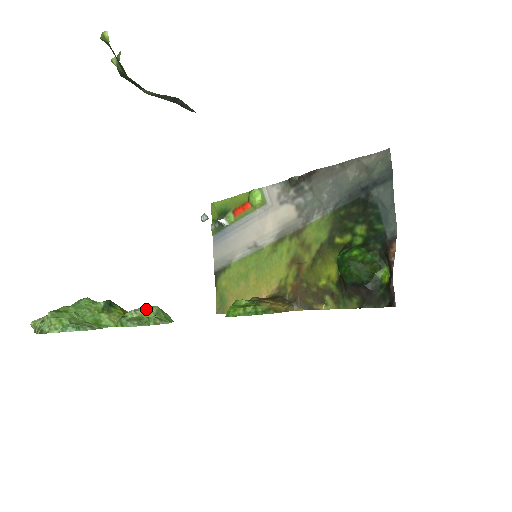
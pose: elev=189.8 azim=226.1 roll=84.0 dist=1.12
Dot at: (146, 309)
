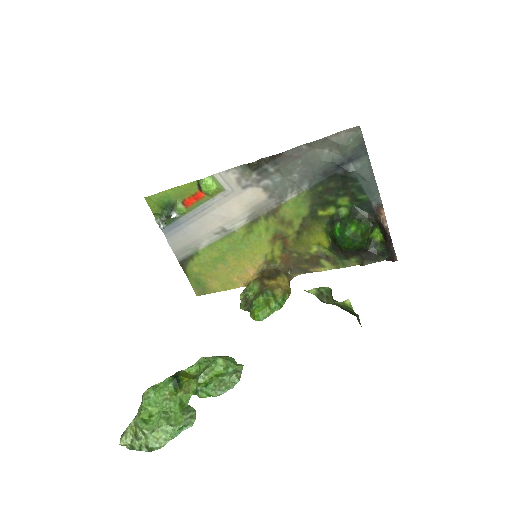
Dot at: (212, 366)
